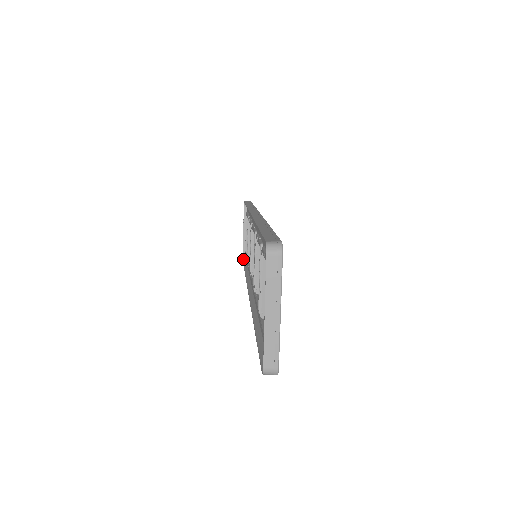
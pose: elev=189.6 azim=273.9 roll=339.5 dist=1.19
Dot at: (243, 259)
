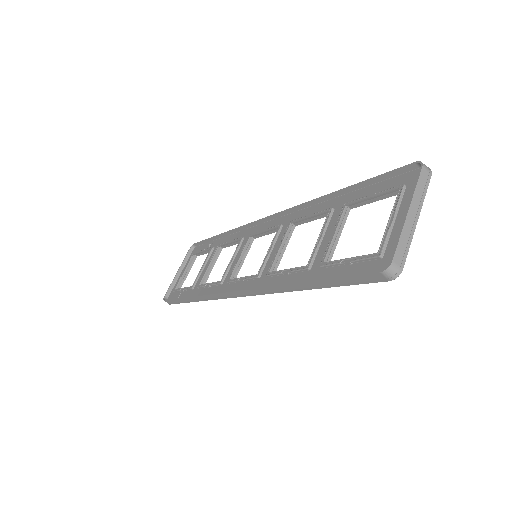
Dot at: (164, 298)
